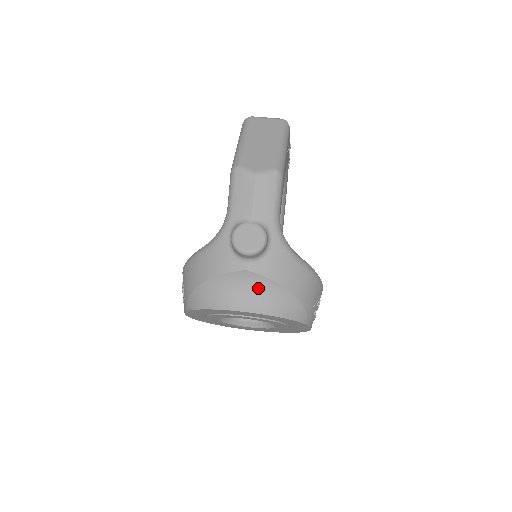
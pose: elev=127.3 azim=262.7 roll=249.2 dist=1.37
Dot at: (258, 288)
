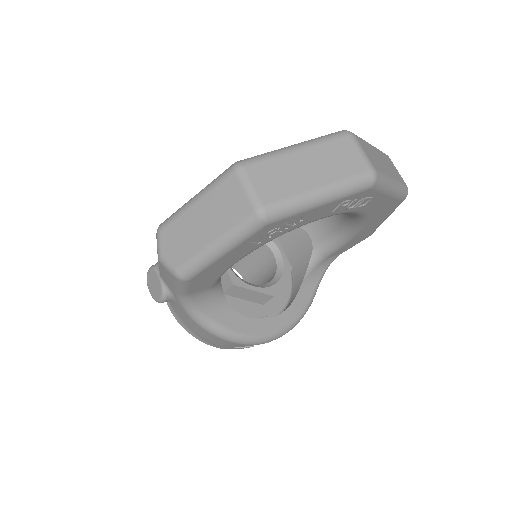
Dot at: occluded
